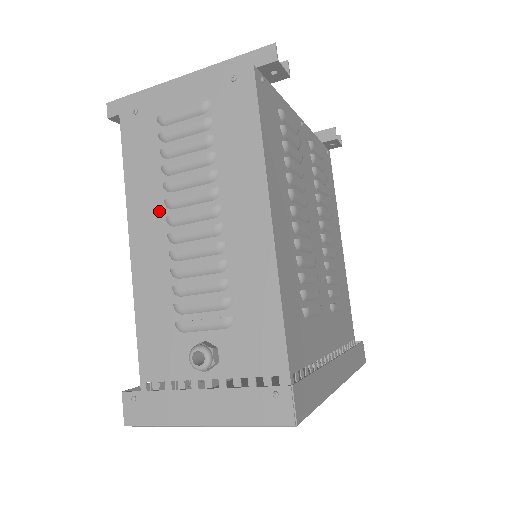
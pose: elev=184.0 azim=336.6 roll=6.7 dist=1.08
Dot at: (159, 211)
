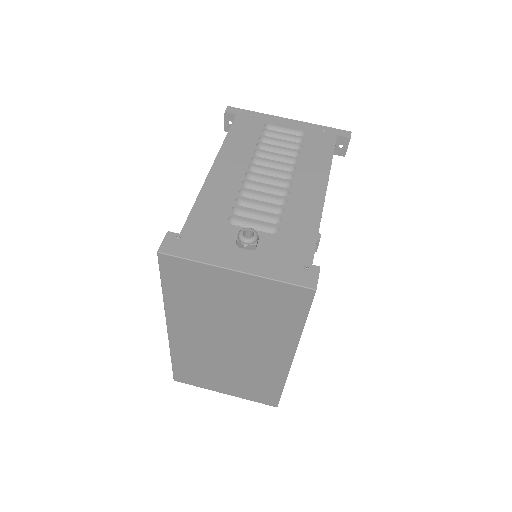
Dot at: (245, 161)
